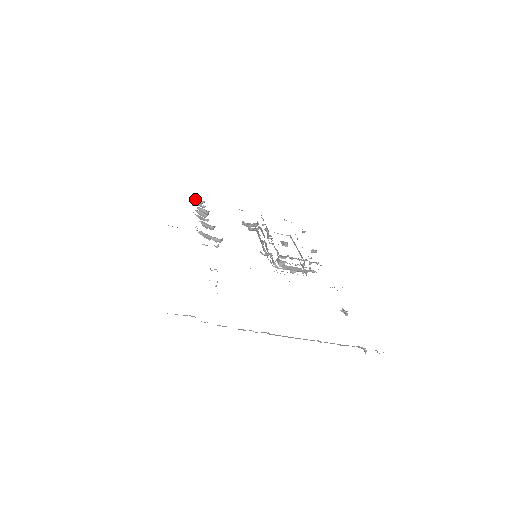
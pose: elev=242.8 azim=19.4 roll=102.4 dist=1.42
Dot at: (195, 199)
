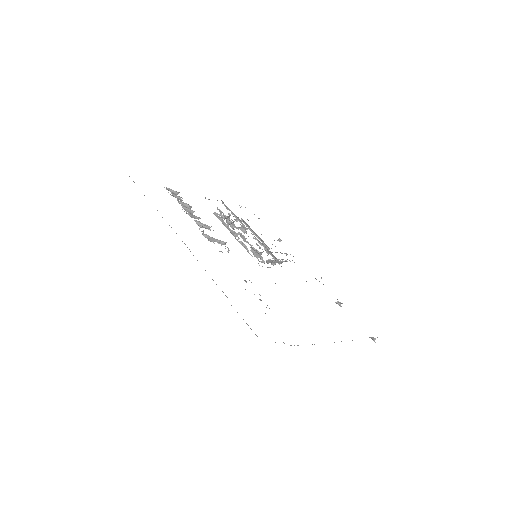
Dot at: (169, 190)
